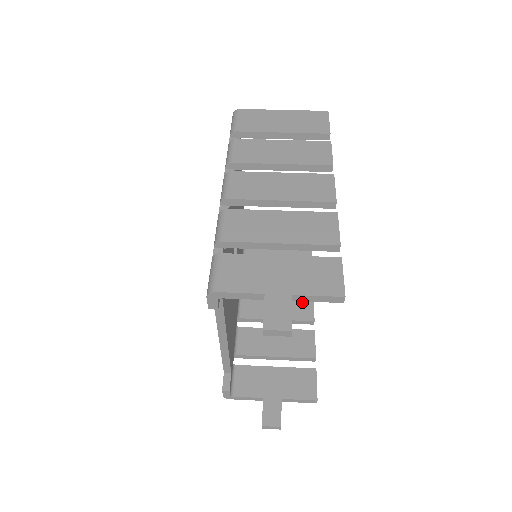
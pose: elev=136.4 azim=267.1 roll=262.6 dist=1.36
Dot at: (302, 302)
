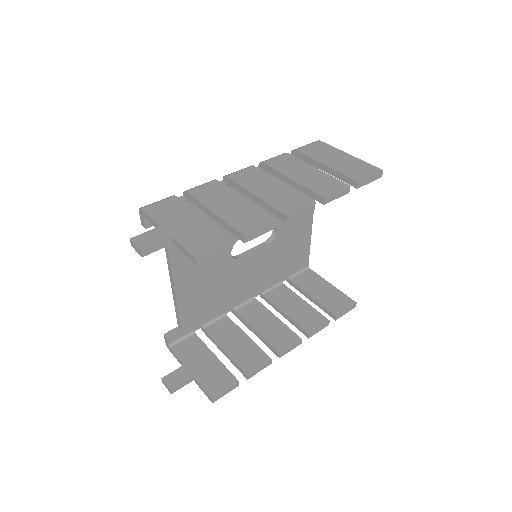
Dot at: (288, 336)
